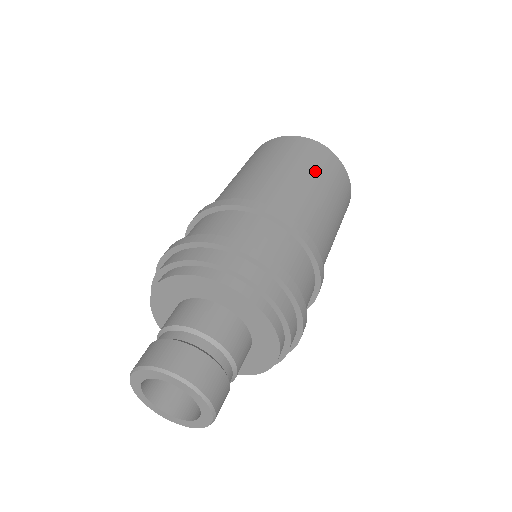
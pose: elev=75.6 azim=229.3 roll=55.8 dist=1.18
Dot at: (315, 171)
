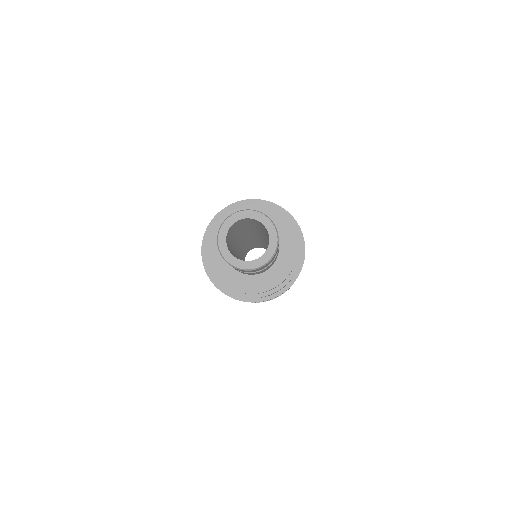
Dot at: occluded
